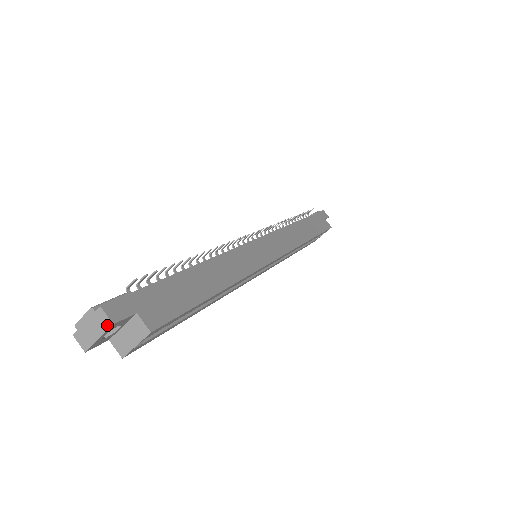
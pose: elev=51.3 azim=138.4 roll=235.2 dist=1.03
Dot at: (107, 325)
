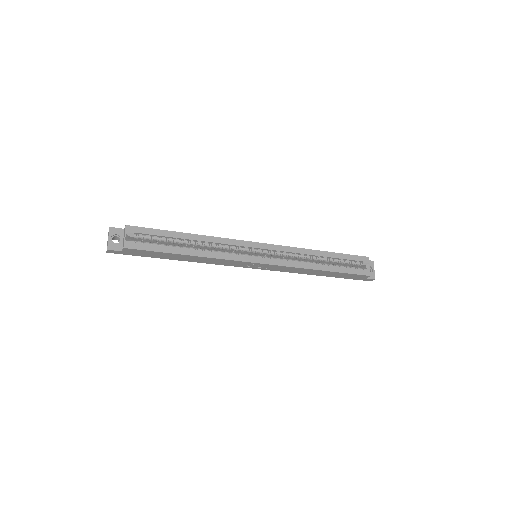
Dot at: (109, 230)
